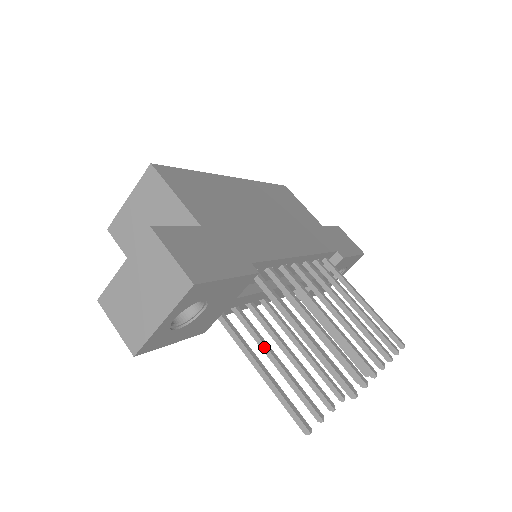
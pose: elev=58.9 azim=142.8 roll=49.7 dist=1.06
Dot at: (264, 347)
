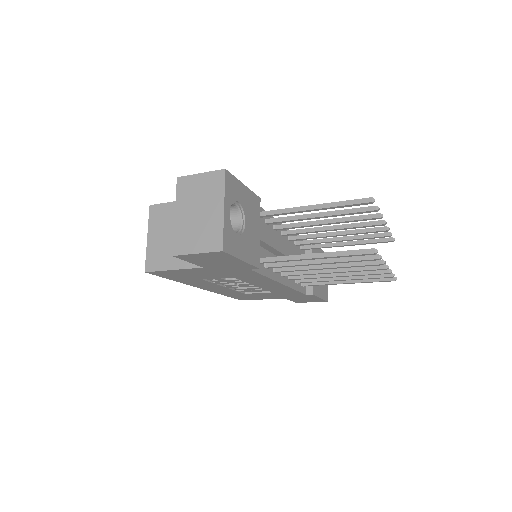
Dot at: (306, 262)
